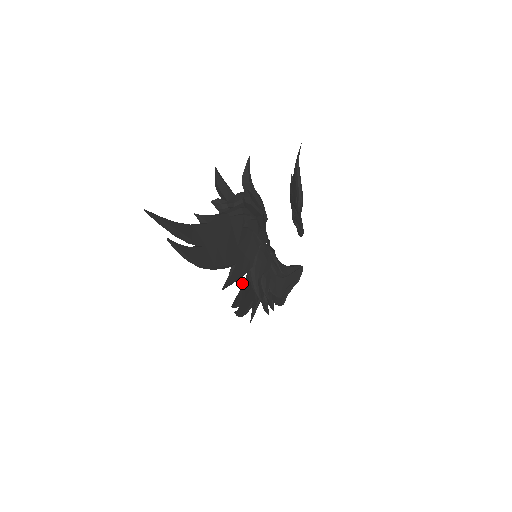
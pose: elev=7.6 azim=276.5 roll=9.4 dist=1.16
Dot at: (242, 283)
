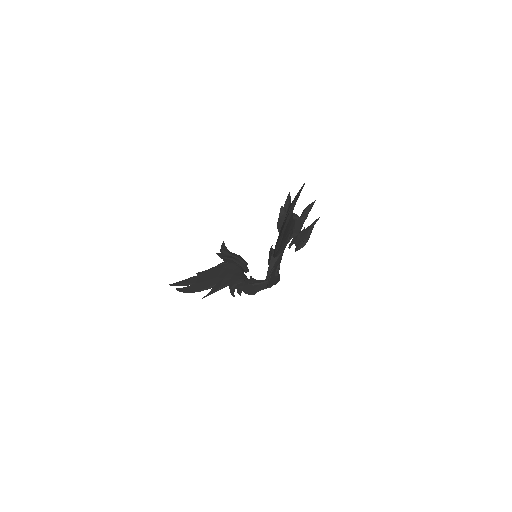
Dot at: (202, 271)
